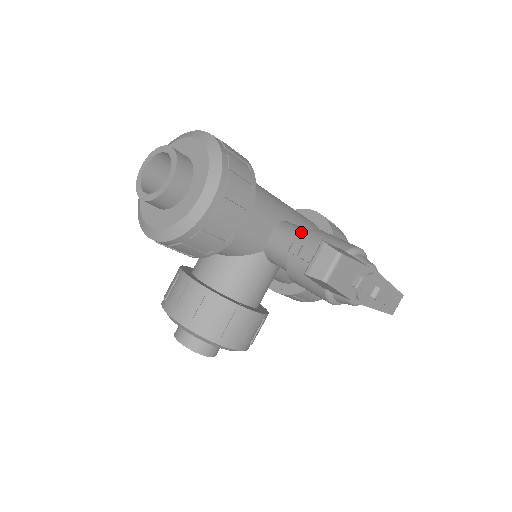
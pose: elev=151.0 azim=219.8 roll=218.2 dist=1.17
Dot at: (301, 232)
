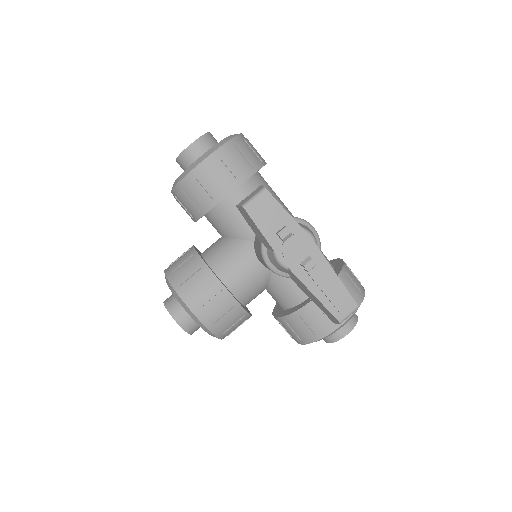
Dot at: occluded
